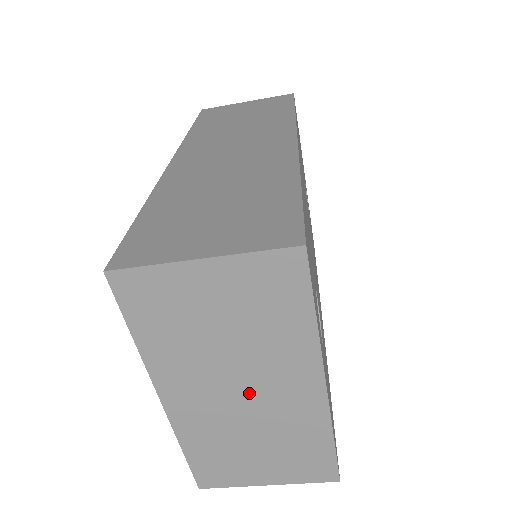
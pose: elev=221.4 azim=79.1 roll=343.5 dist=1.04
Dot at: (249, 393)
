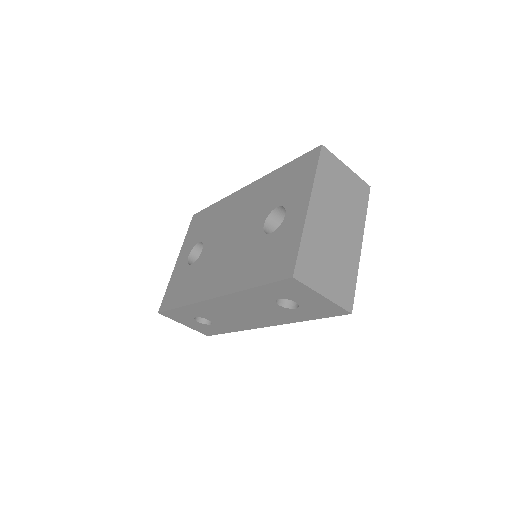
Dot at: (339, 228)
